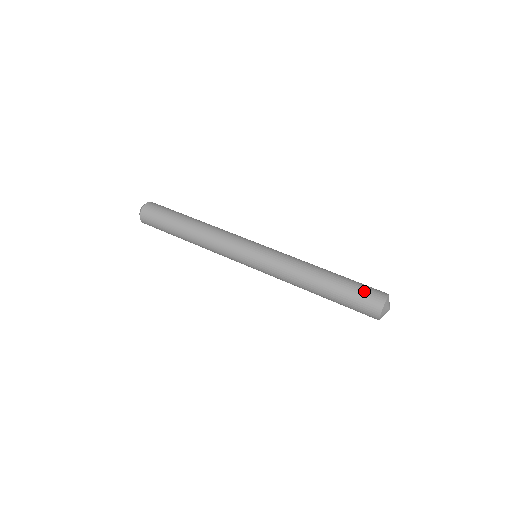
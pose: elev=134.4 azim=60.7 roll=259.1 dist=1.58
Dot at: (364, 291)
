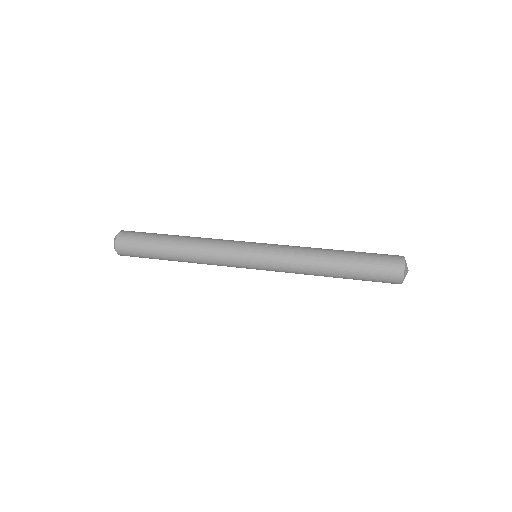
Dot at: (380, 262)
